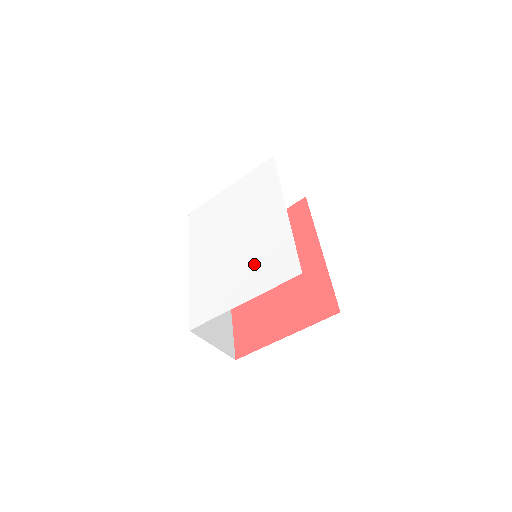
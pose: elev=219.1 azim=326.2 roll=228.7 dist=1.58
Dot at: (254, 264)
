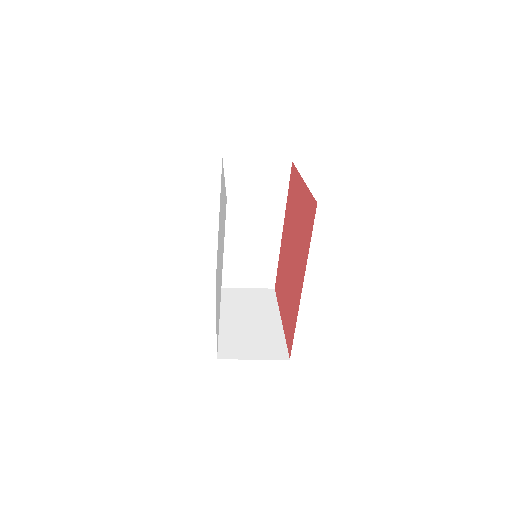
Dot at: occluded
